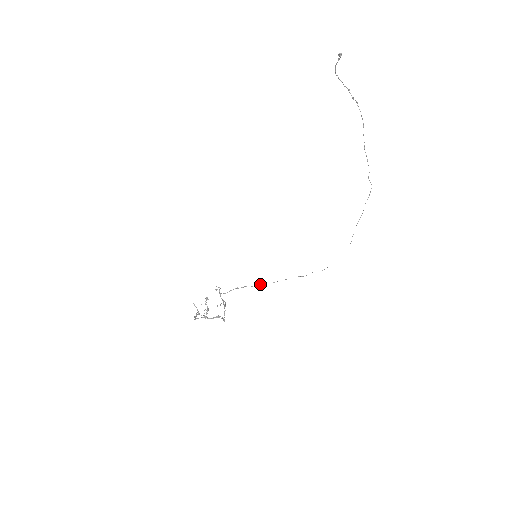
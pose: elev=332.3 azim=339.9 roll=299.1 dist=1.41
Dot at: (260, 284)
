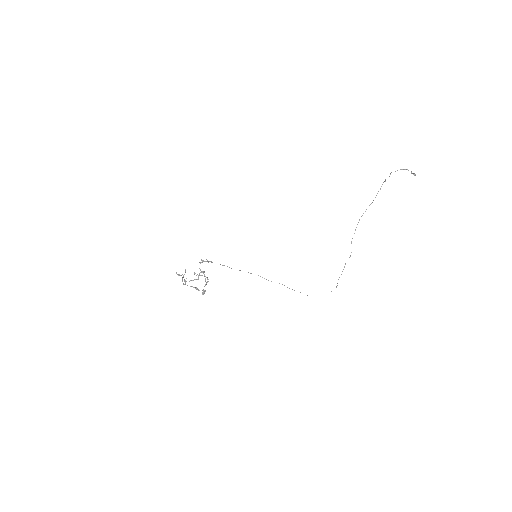
Dot at: occluded
